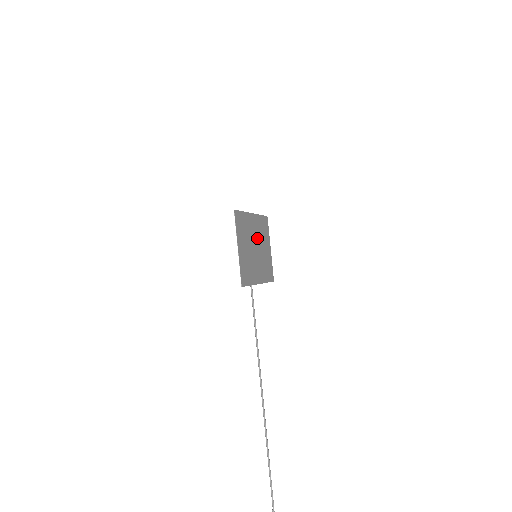
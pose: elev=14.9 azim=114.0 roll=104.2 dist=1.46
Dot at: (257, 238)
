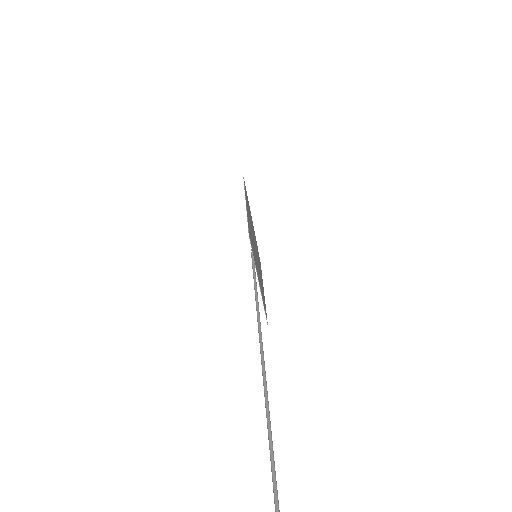
Dot at: (256, 249)
